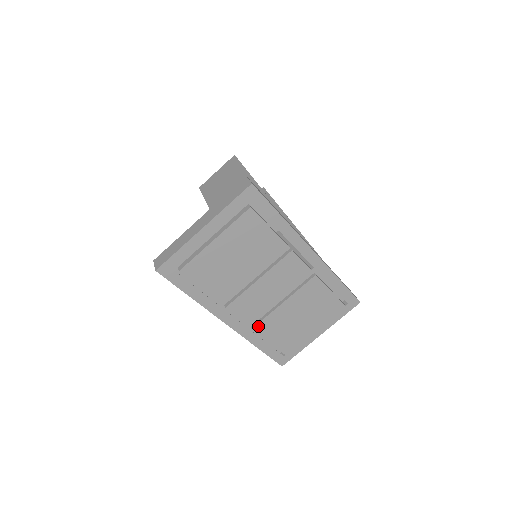
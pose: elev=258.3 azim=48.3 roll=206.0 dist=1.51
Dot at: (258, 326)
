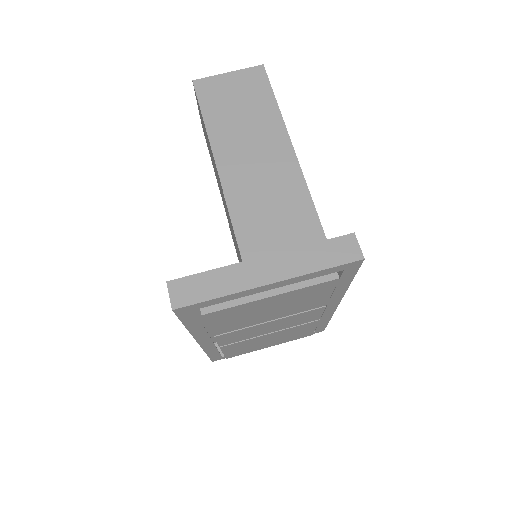
Dot at: (227, 346)
